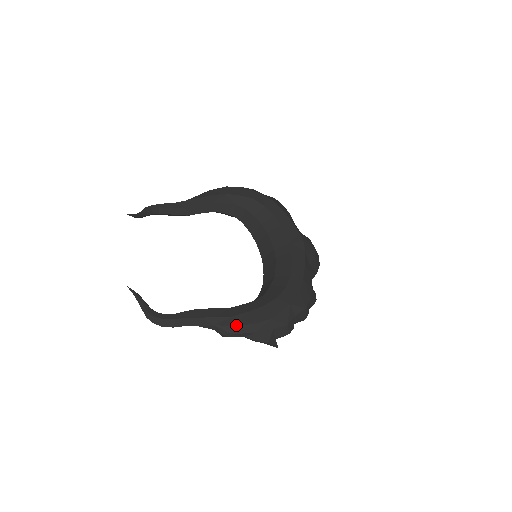
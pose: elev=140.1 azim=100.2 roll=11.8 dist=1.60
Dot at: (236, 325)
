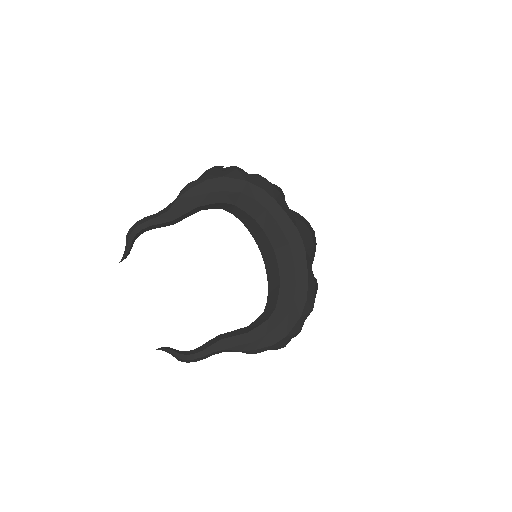
Dot at: (258, 349)
